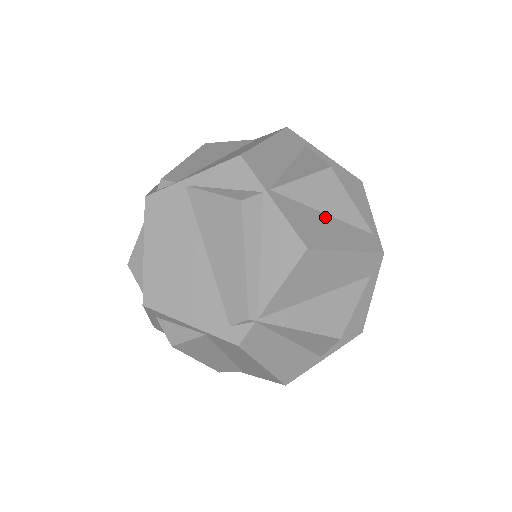
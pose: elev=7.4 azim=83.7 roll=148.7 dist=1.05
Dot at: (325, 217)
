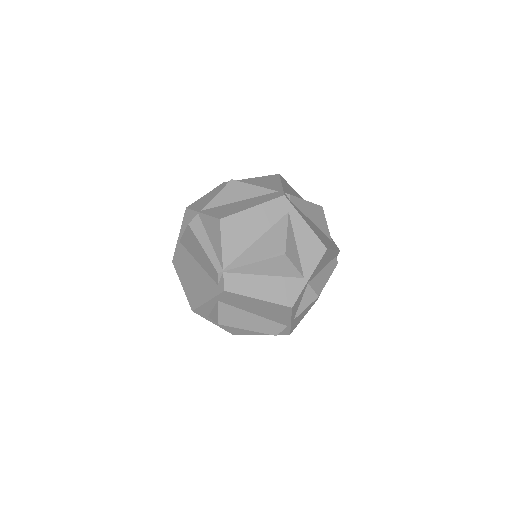
Dot at: (239, 202)
